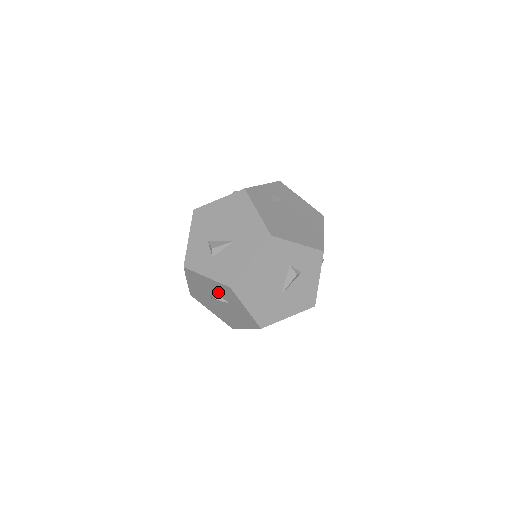
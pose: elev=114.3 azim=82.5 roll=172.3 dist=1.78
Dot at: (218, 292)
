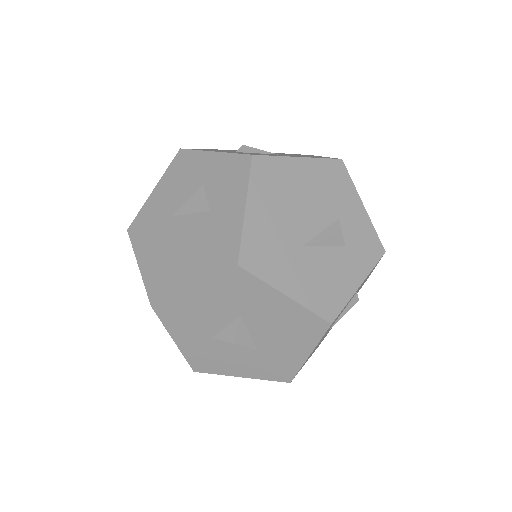
Dot at: (209, 185)
